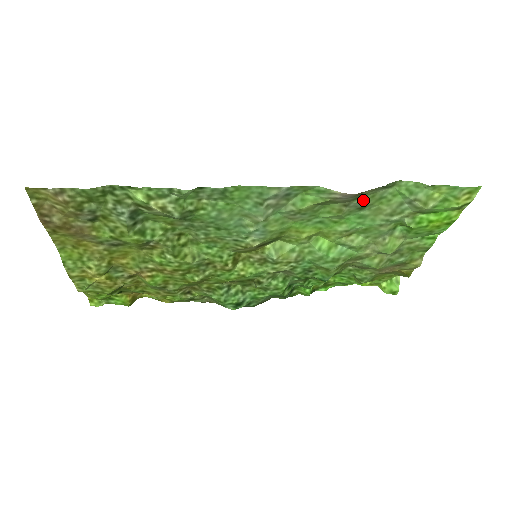
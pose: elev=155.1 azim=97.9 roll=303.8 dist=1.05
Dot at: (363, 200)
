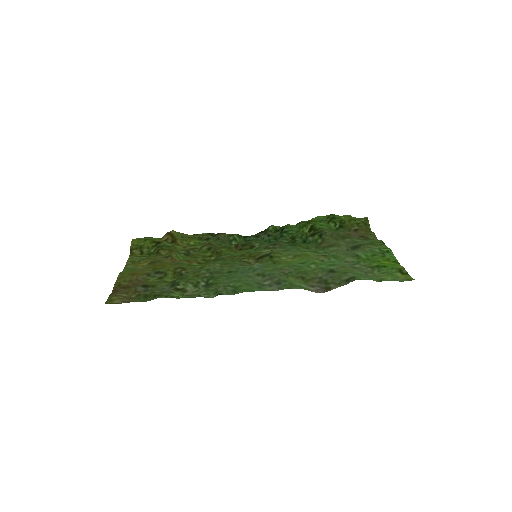
Dot at: (332, 277)
